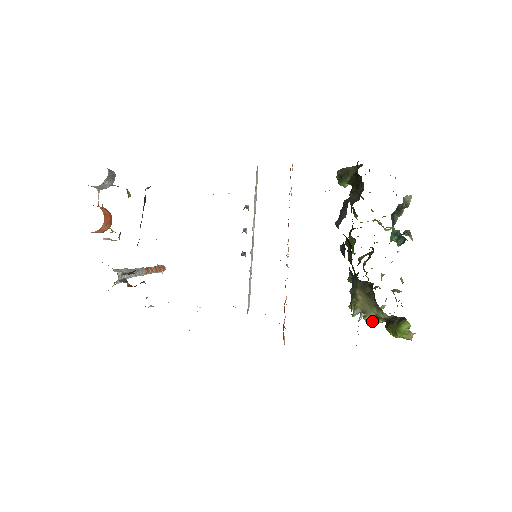
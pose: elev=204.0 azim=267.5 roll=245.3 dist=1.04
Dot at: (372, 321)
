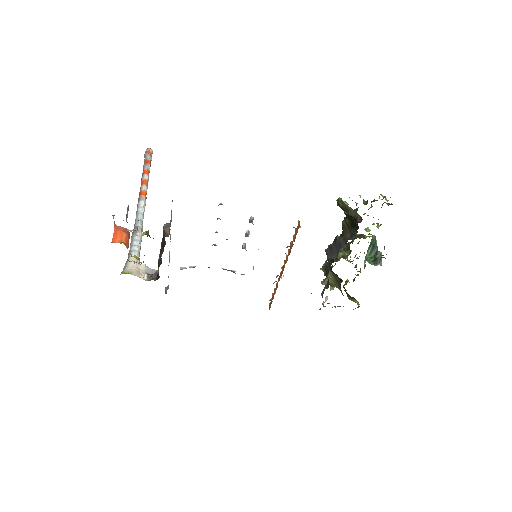
Dot at: occluded
